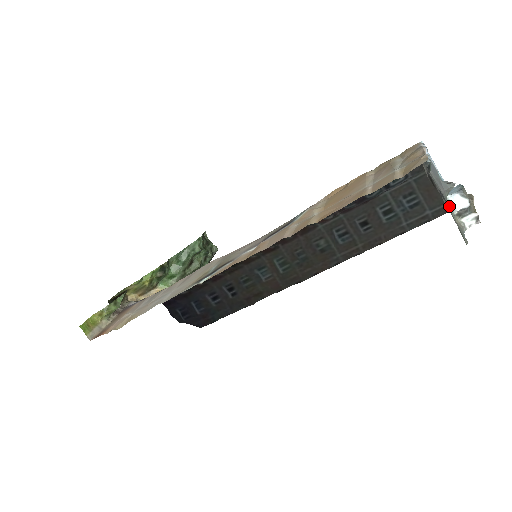
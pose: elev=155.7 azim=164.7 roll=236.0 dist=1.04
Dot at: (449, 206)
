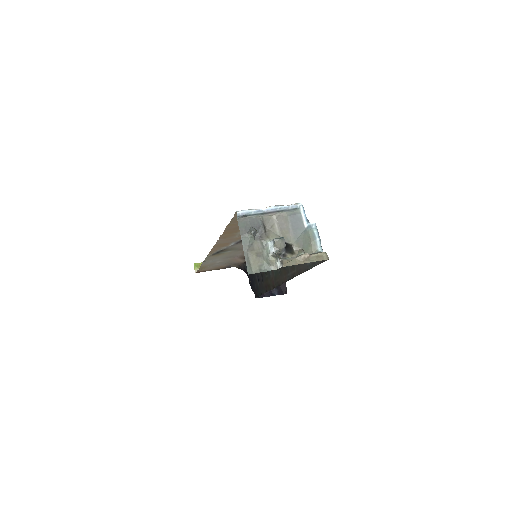
Dot at: (248, 244)
